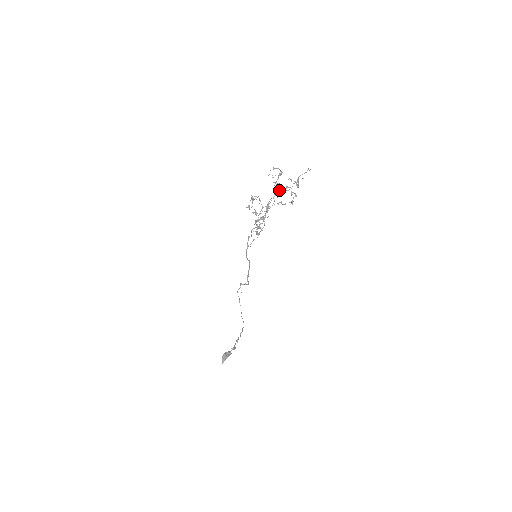
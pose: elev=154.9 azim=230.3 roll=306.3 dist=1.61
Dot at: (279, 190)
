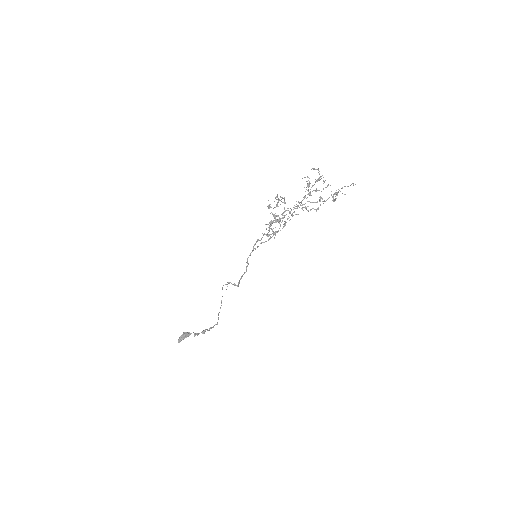
Dot at: (307, 190)
